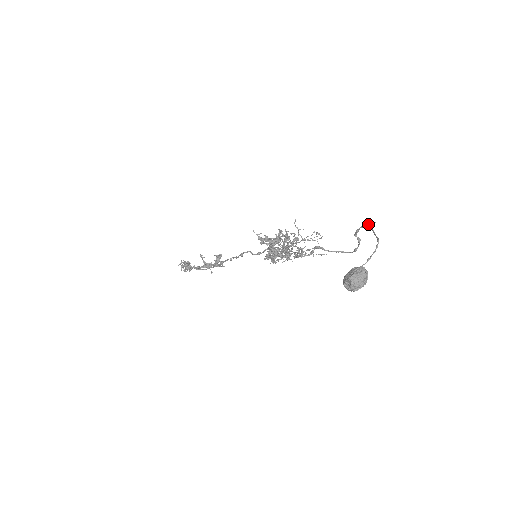
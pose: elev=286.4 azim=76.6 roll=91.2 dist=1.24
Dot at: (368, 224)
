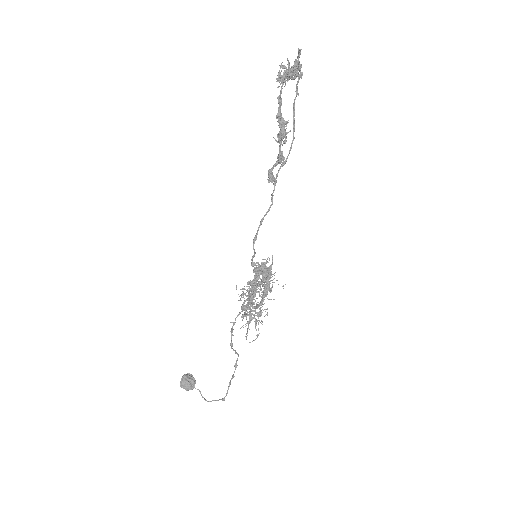
Dot at: (223, 399)
